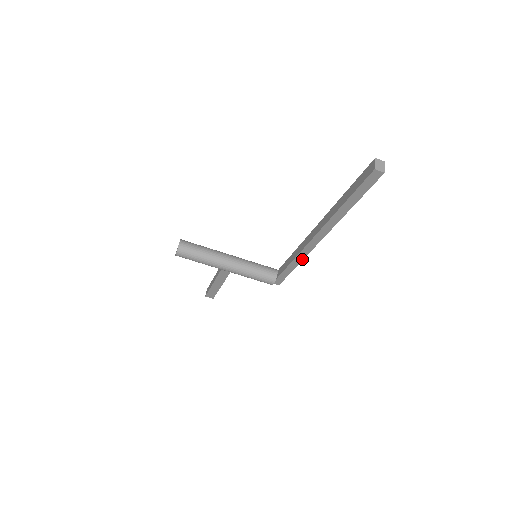
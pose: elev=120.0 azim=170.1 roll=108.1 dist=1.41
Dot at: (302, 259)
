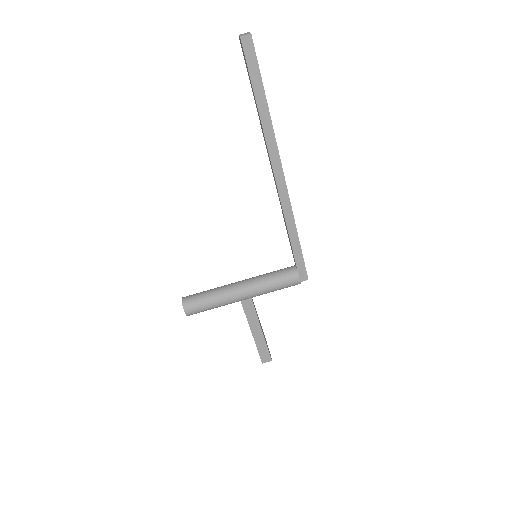
Dot at: (292, 217)
